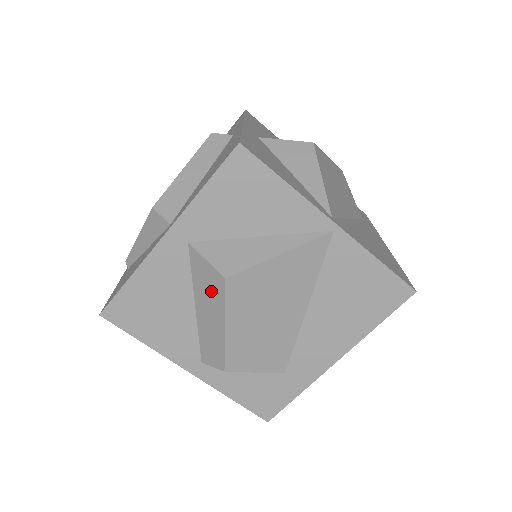
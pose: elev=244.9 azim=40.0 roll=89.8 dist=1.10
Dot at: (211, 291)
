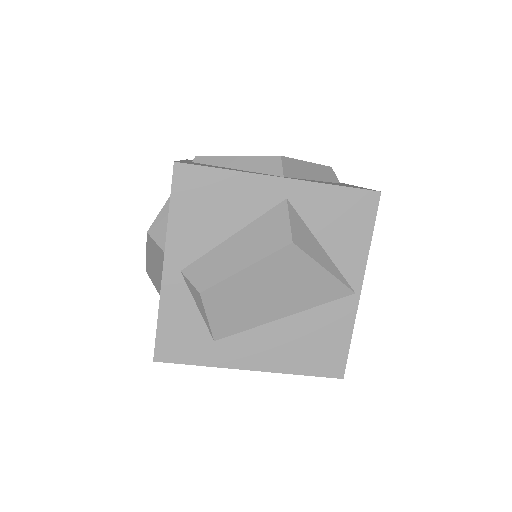
Dot at: (266, 239)
